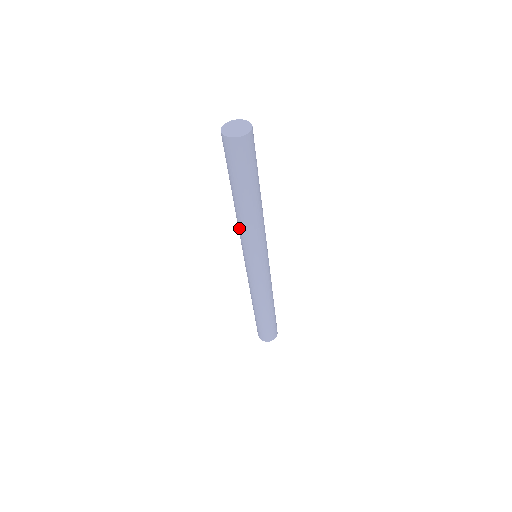
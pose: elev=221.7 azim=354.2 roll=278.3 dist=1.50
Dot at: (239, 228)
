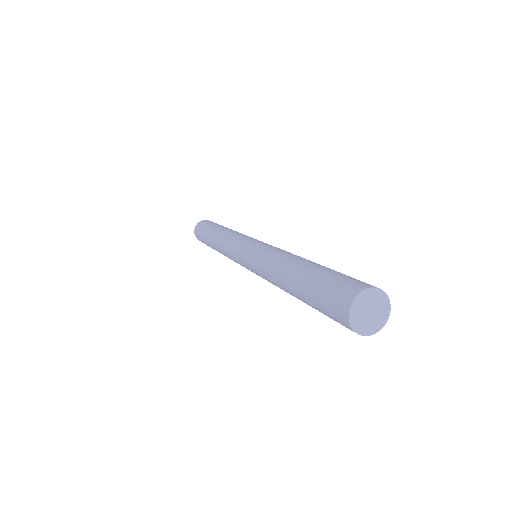
Dot at: (265, 265)
